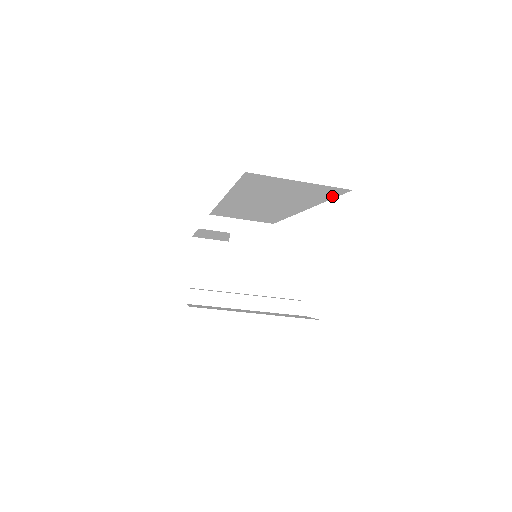
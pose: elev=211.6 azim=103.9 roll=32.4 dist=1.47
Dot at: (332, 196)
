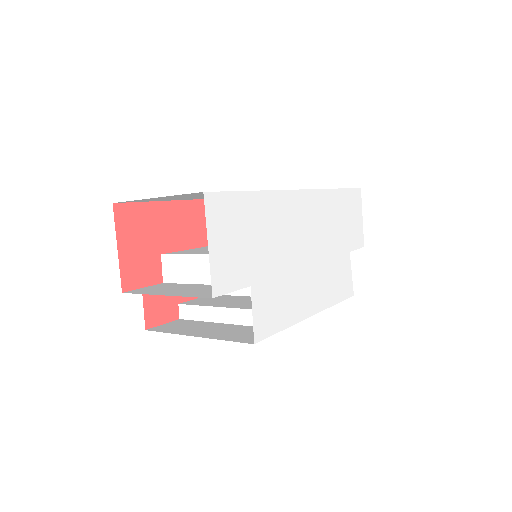
Dot at: (232, 191)
